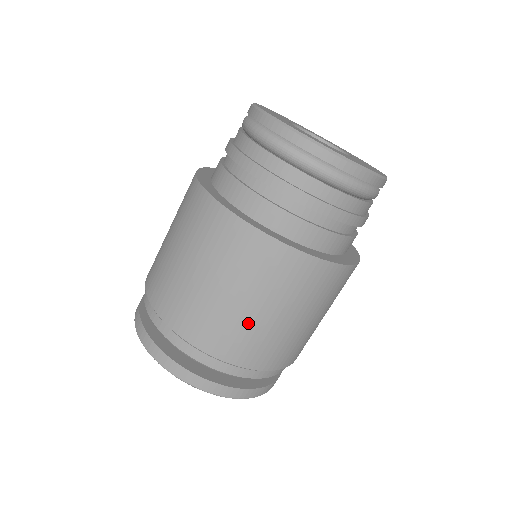
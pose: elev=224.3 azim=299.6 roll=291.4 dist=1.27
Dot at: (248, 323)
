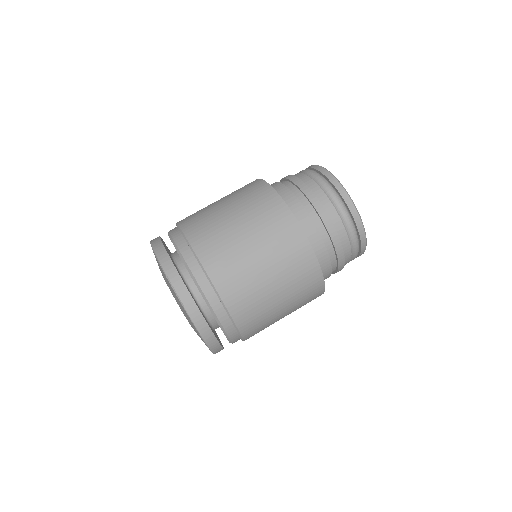
Dot at: (244, 260)
